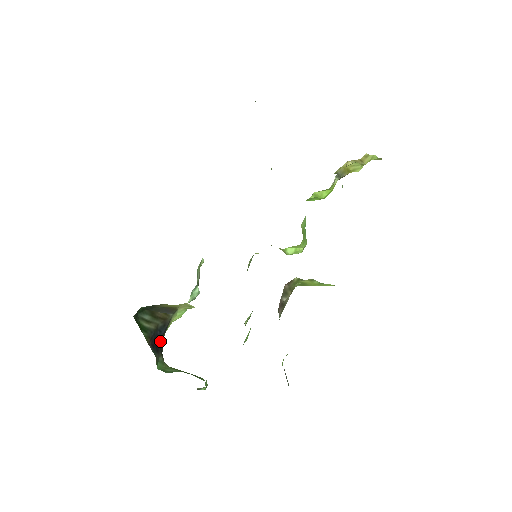
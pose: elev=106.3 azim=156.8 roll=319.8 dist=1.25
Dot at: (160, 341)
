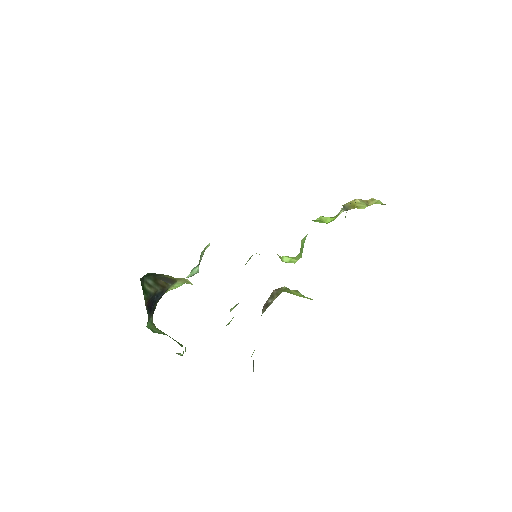
Dot at: (155, 304)
